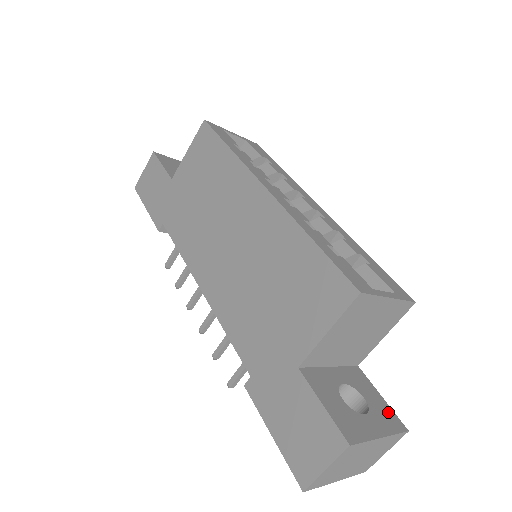
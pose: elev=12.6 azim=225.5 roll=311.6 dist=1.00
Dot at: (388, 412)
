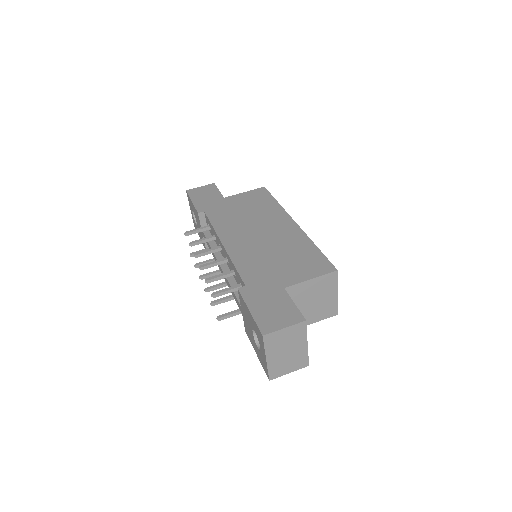
Dot at: occluded
